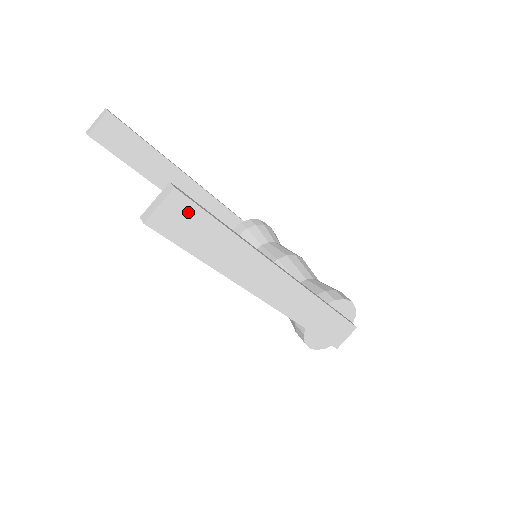
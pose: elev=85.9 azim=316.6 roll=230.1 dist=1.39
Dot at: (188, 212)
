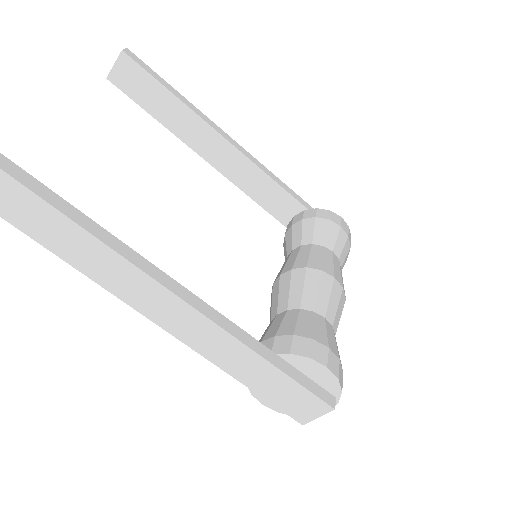
Dot at: out of frame
